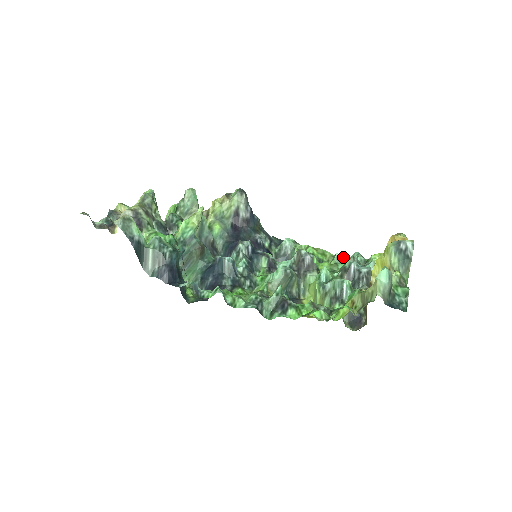
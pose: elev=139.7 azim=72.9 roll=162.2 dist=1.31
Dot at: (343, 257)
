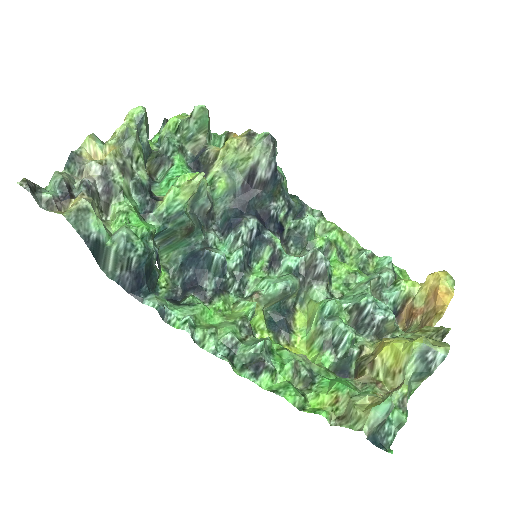
Dot at: (371, 254)
